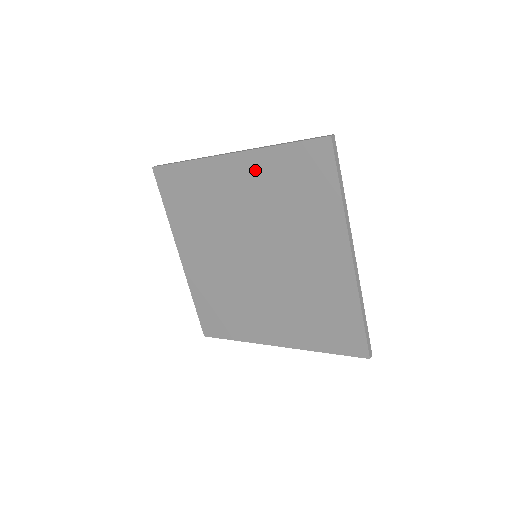
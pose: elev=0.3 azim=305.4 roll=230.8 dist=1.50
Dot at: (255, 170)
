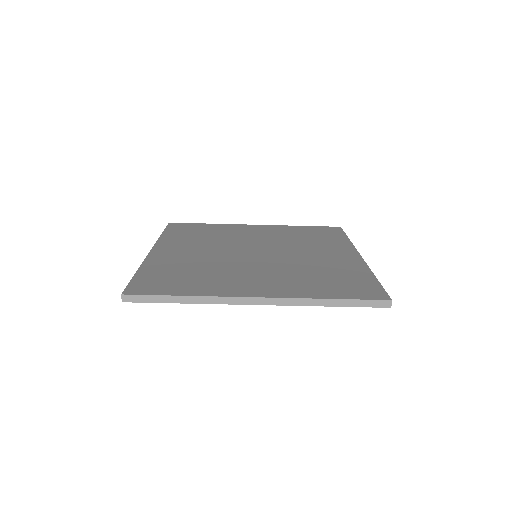
Dot at: (277, 229)
